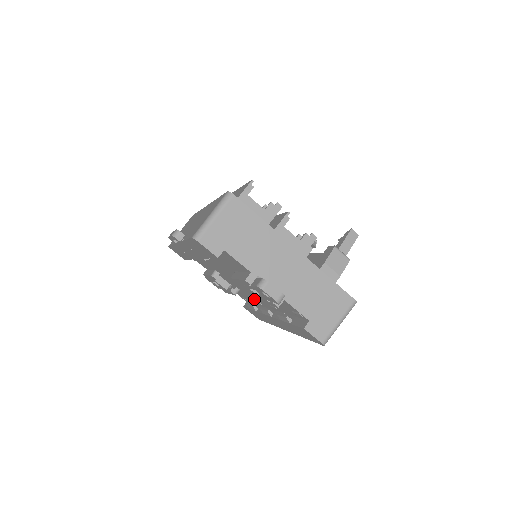
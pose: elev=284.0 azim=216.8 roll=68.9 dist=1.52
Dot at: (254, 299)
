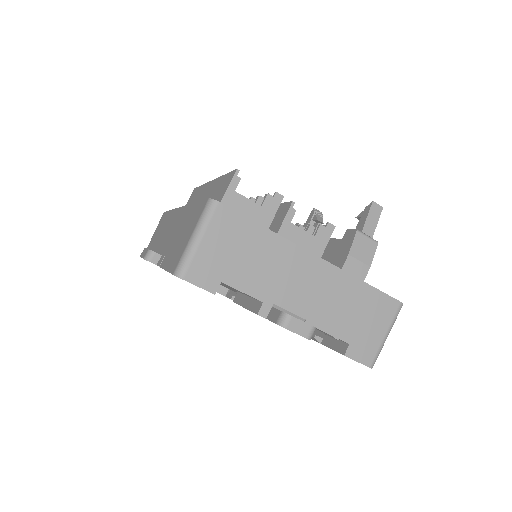
Dot at: occluded
